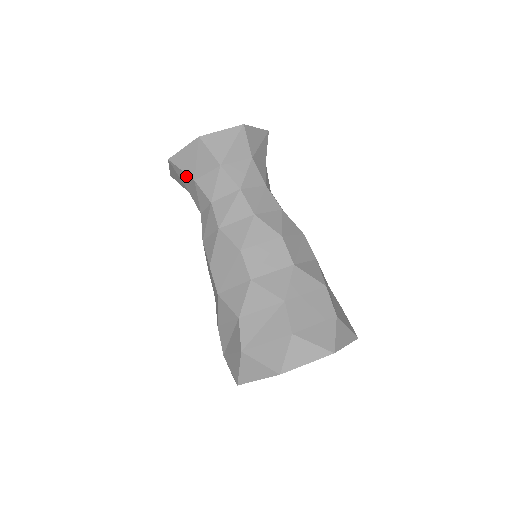
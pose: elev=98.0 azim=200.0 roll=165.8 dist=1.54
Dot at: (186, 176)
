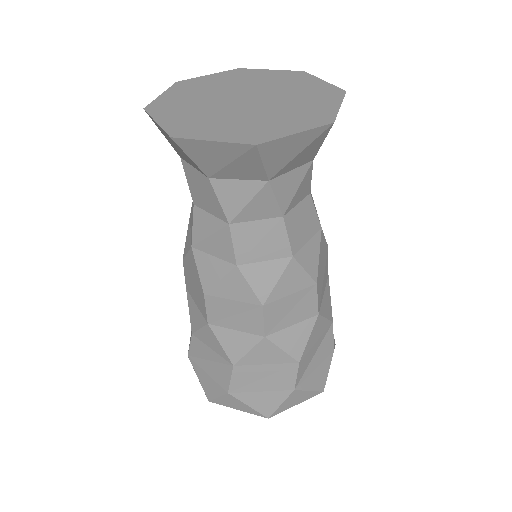
Dot at: occluded
